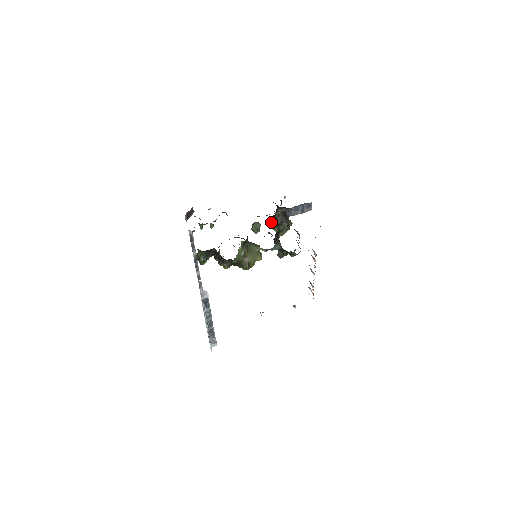
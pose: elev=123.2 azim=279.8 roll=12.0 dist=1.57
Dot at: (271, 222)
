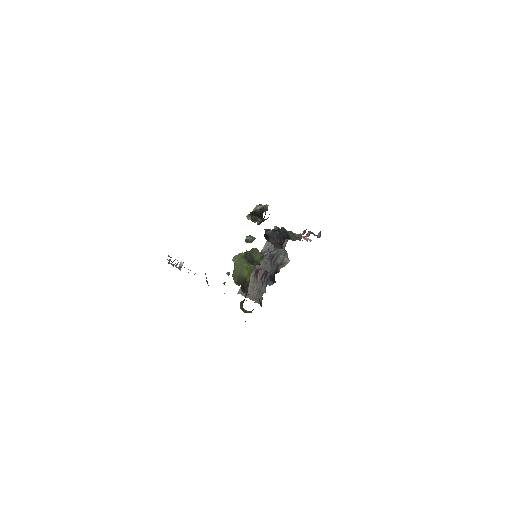
Dot at: (249, 218)
